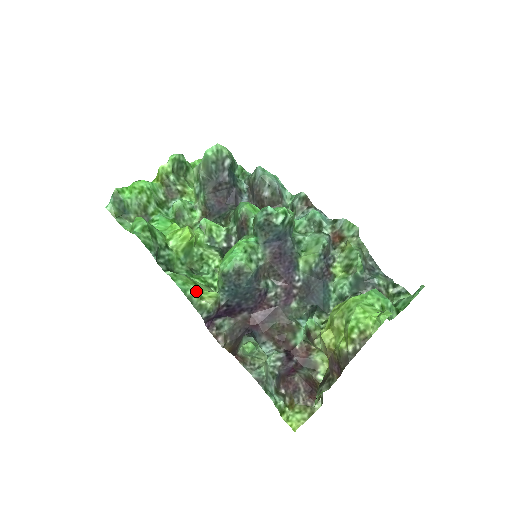
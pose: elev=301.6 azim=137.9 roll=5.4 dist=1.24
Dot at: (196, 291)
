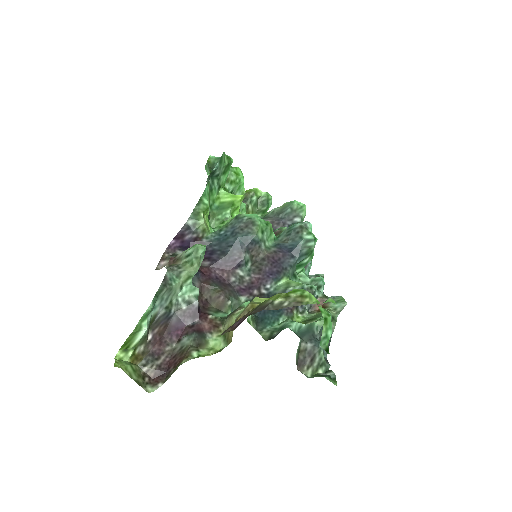
Dot at: (208, 205)
